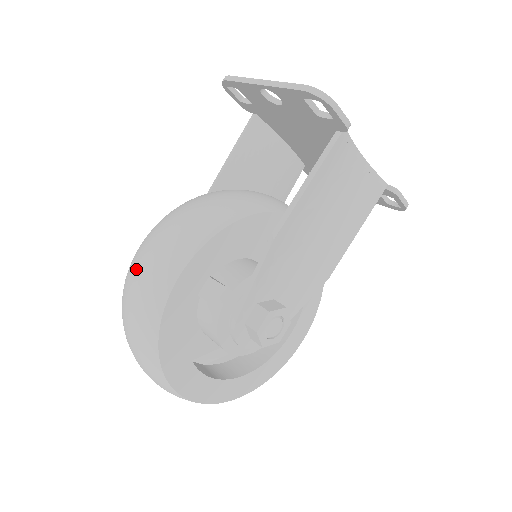
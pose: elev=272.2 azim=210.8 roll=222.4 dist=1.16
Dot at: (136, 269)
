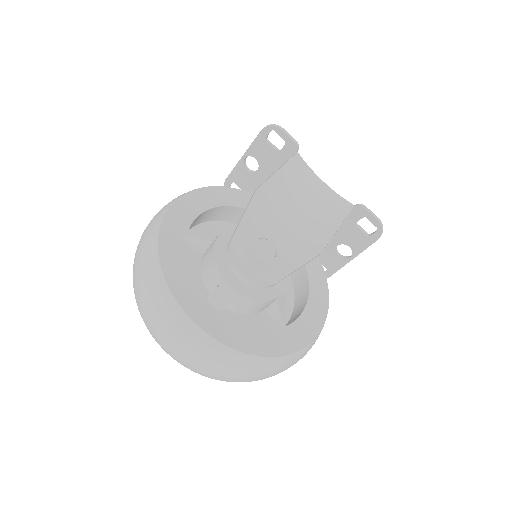
Dot at: occluded
